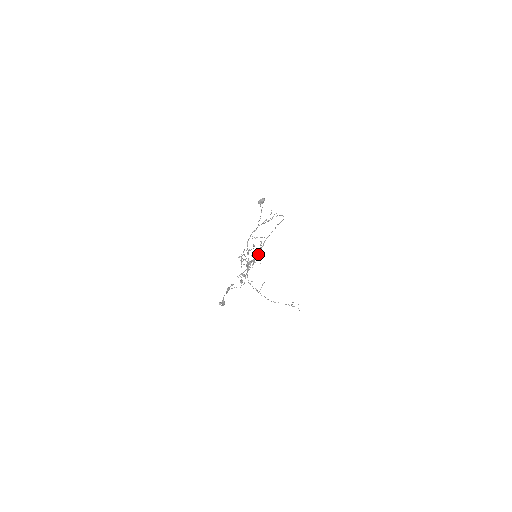
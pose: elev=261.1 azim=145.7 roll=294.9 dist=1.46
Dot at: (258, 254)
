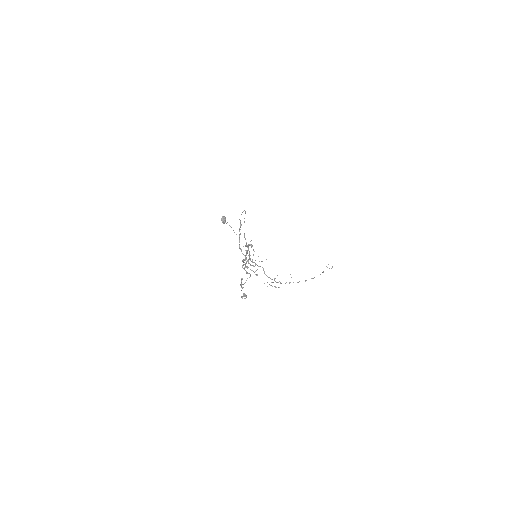
Dot at: (248, 249)
